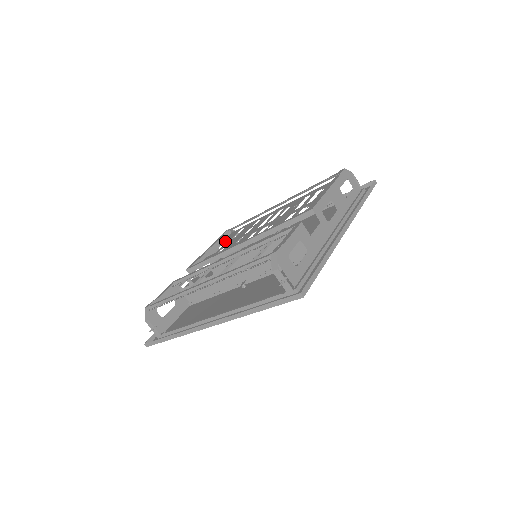
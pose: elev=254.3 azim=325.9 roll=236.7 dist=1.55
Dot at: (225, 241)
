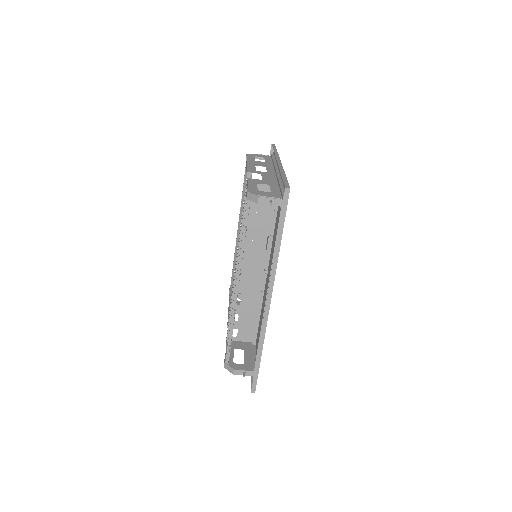
Dot at: occluded
